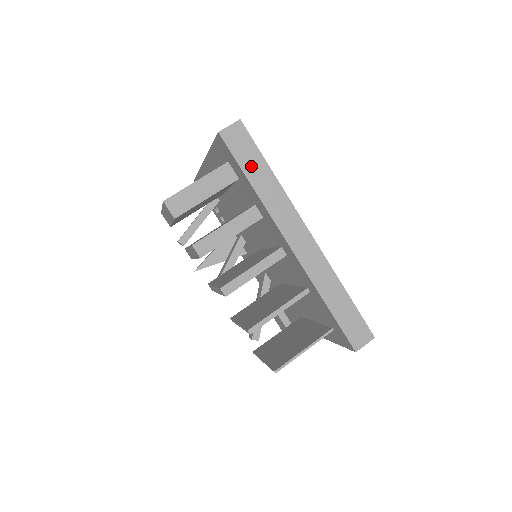
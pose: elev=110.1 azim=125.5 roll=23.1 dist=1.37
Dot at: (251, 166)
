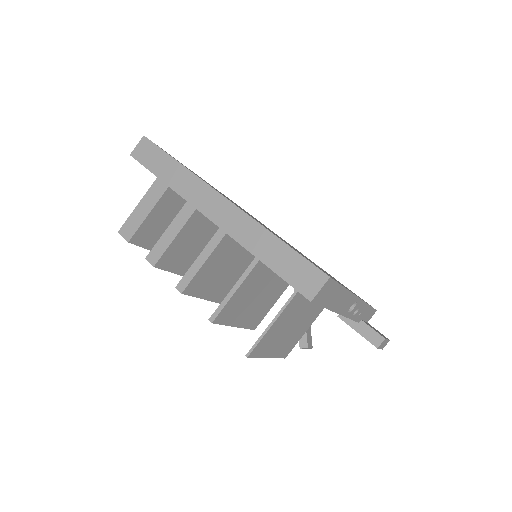
Dot at: (160, 167)
